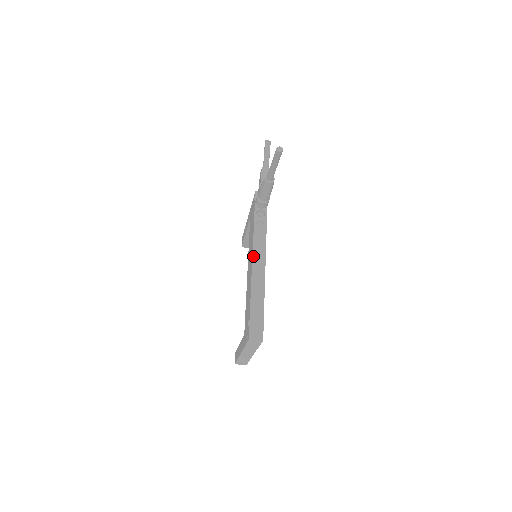
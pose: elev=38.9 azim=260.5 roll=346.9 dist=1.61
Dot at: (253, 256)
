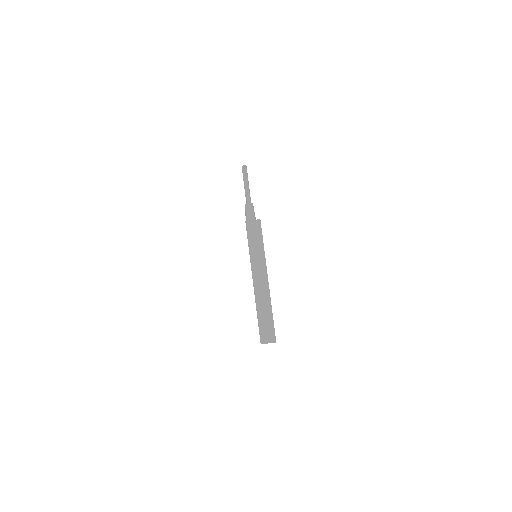
Dot at: occluded
